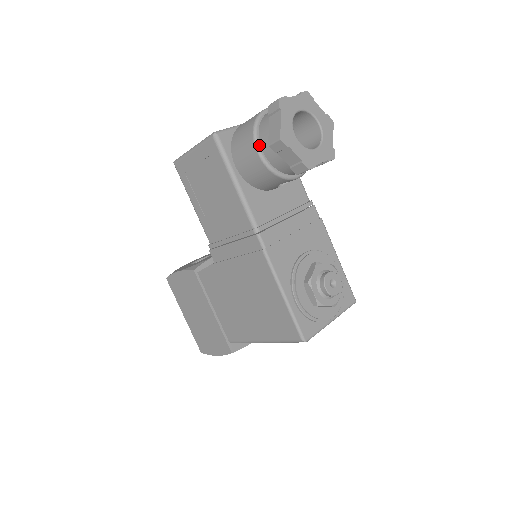
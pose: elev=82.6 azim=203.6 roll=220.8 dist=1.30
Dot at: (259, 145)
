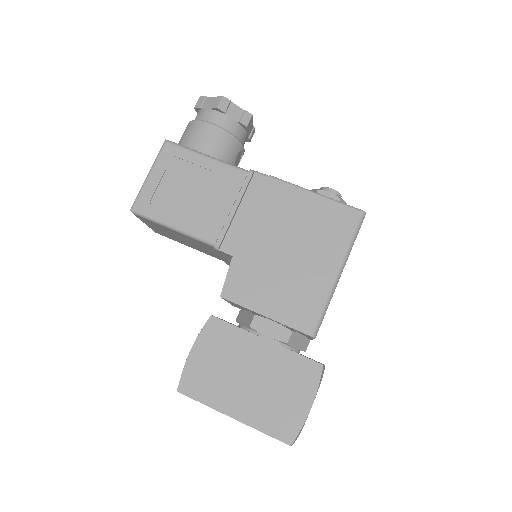
Dot at: (208, 122)
